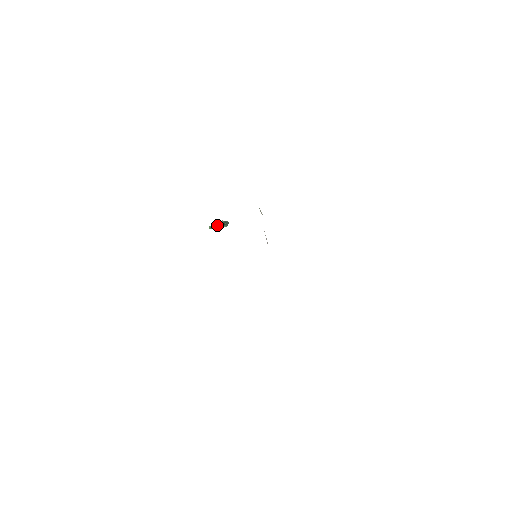
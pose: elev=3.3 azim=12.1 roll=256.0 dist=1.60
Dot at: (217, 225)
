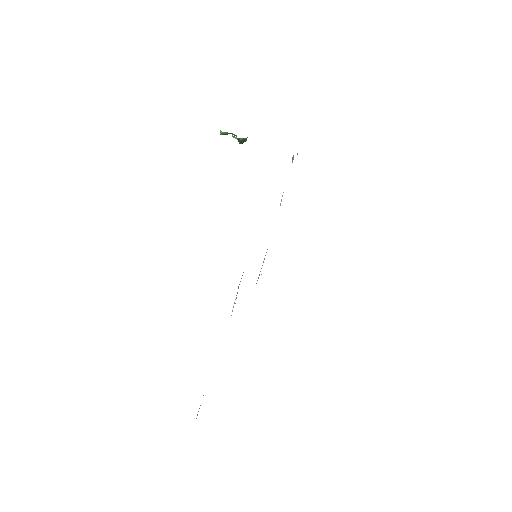
Dot at: (232, 133)
